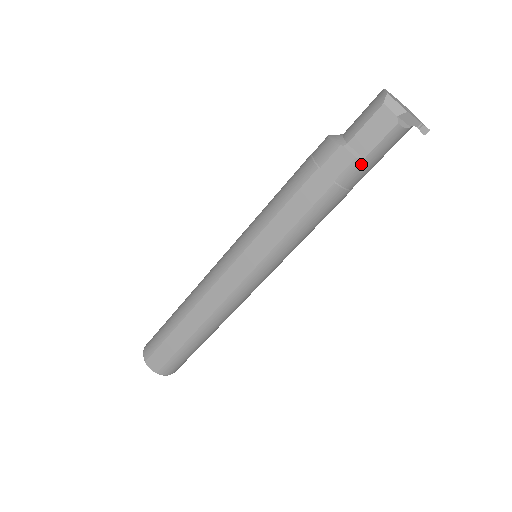
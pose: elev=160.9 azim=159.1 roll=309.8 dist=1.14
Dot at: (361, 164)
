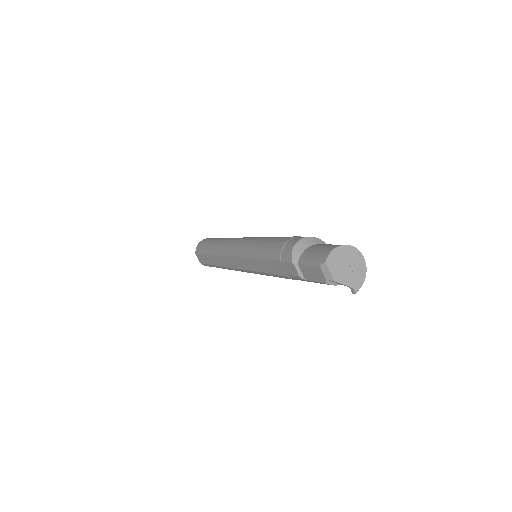
Dot at: (304, 280)
